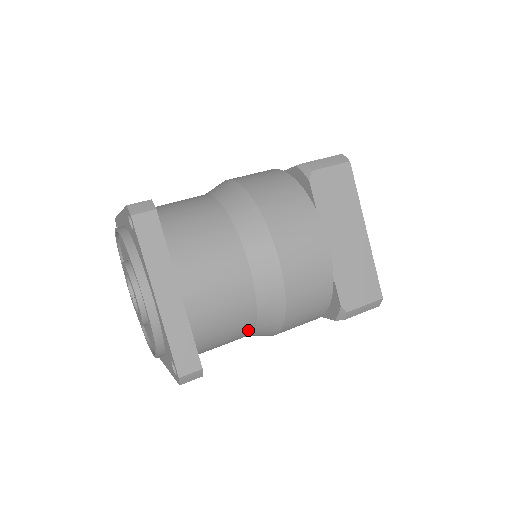
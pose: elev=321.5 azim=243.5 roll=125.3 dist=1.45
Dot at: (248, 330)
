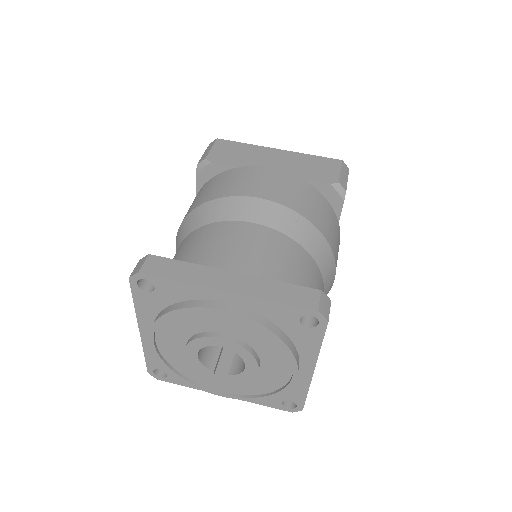
Dot at: (314, 267)
